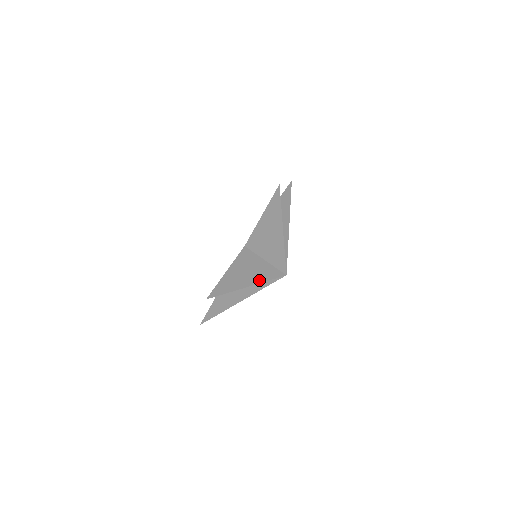
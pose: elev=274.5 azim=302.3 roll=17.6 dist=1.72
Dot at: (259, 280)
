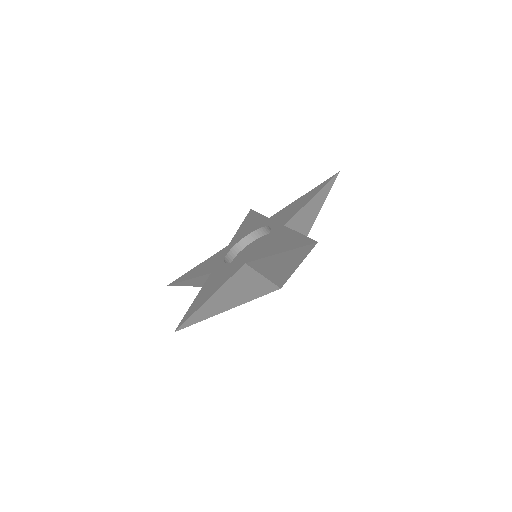
Dot at: (247, 299)
